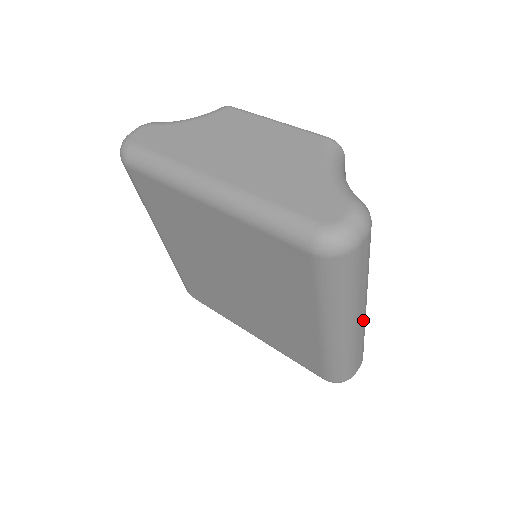
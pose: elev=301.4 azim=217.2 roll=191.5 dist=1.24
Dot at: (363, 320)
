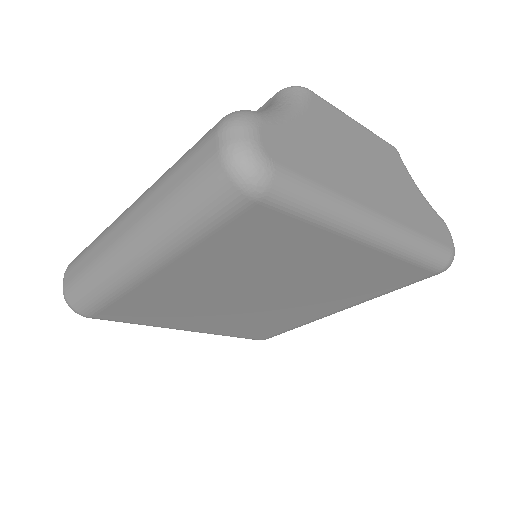
Dot at: occluded
